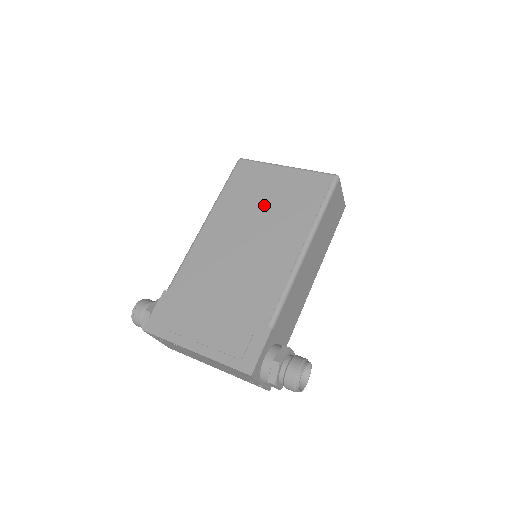
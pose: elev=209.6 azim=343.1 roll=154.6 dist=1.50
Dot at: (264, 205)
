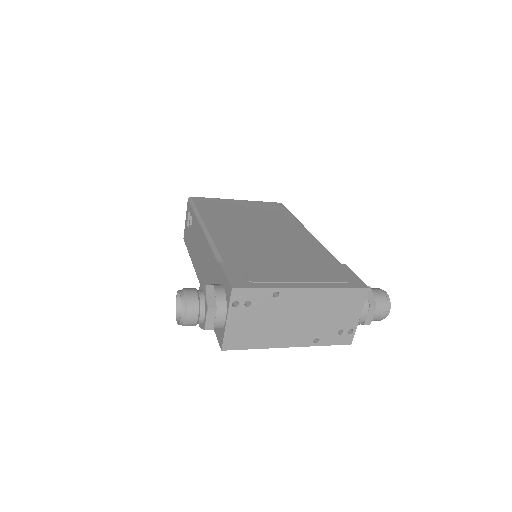
Dot at: (247, 214)
